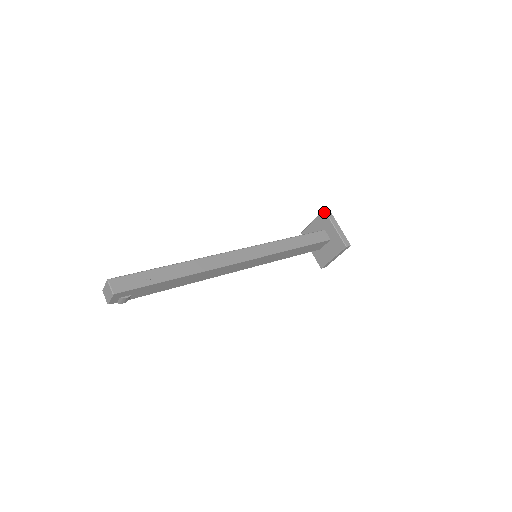
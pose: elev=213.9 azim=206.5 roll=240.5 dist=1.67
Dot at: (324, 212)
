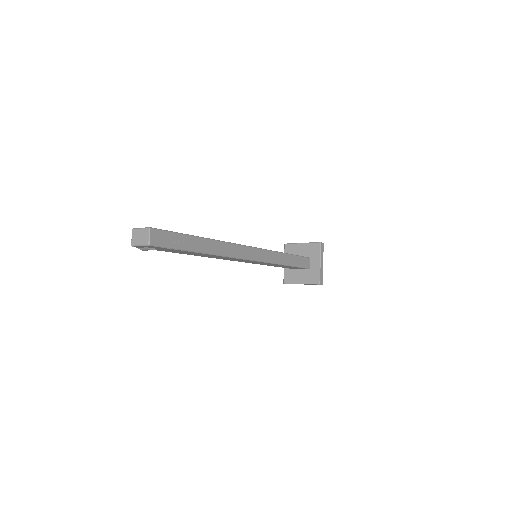
Dot at: (319, 244)
